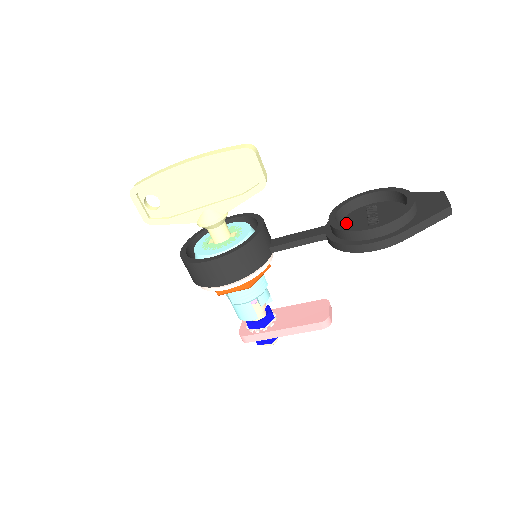
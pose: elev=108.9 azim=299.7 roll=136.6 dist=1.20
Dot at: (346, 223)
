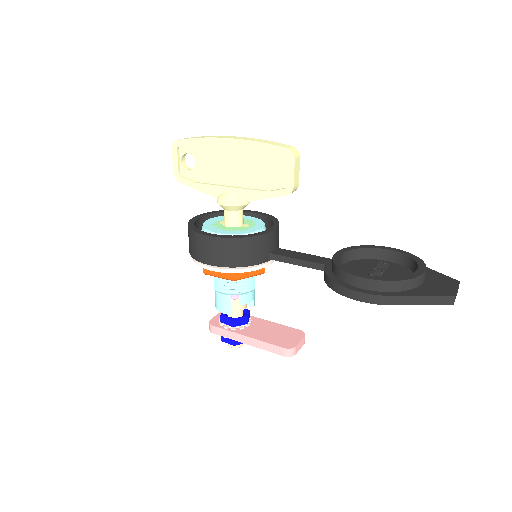
Dot at: (350, 265)
